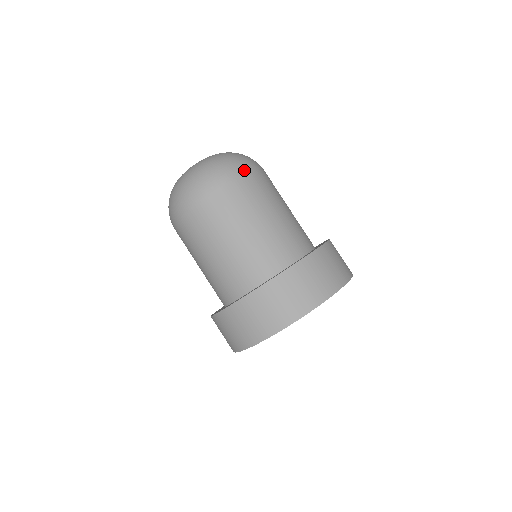
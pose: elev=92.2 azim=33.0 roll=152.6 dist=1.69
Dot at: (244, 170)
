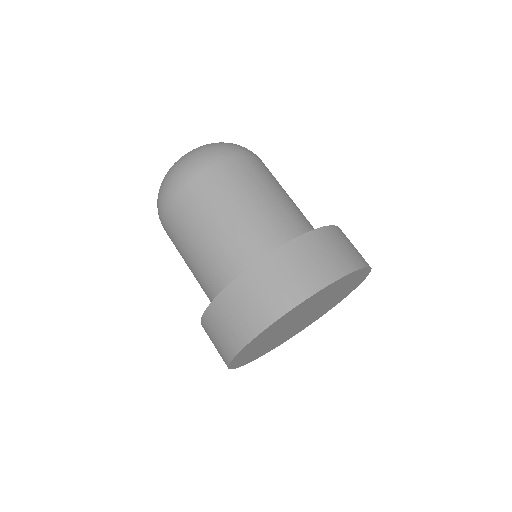
Dot at: (211, 161)
